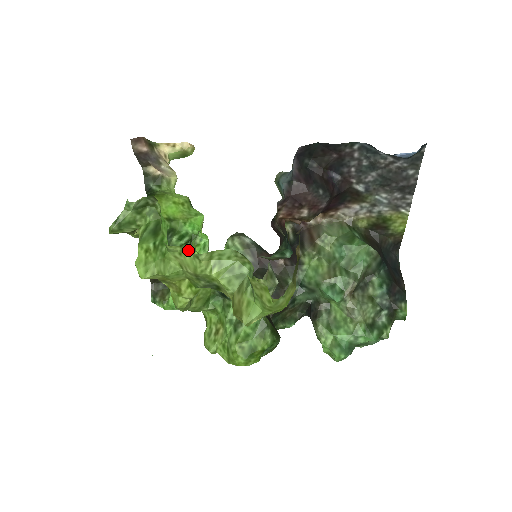
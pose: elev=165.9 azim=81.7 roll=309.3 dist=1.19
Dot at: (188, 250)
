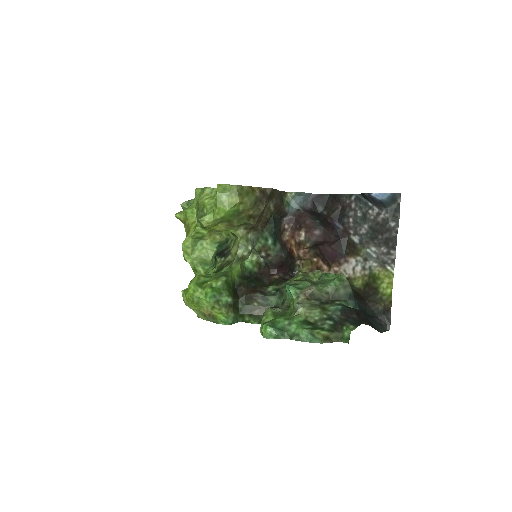
Dot at: (203, 188)
